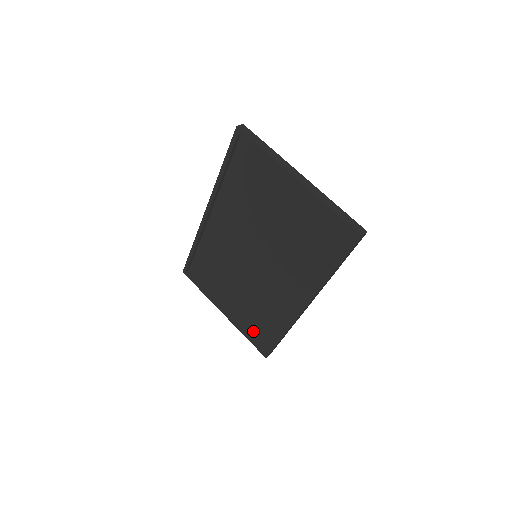
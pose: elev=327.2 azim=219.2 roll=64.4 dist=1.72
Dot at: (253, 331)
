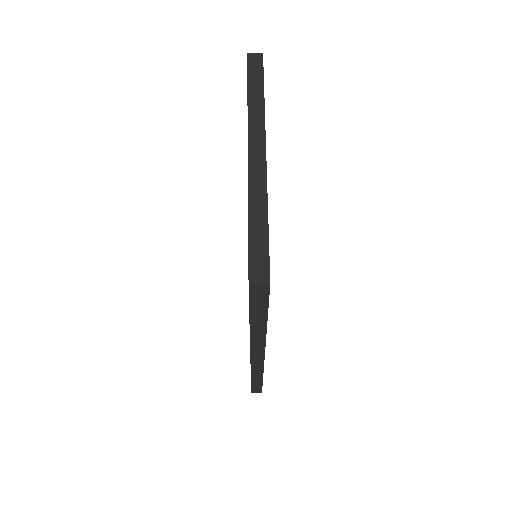
Dot at: occluded
